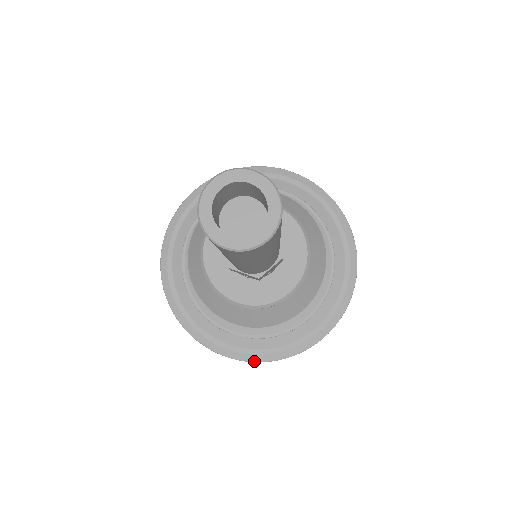
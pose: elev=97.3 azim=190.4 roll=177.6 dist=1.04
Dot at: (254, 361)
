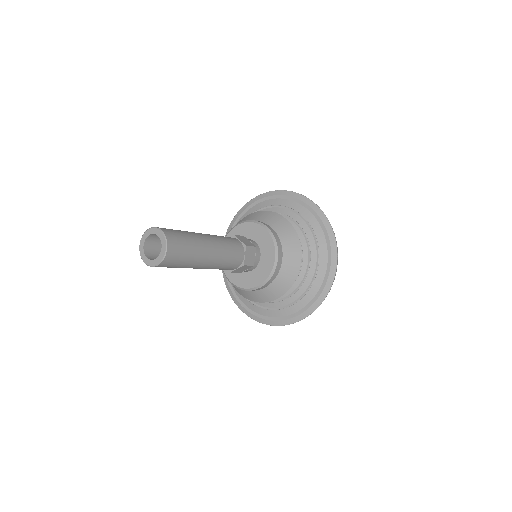
Dot at: (255, 320)
